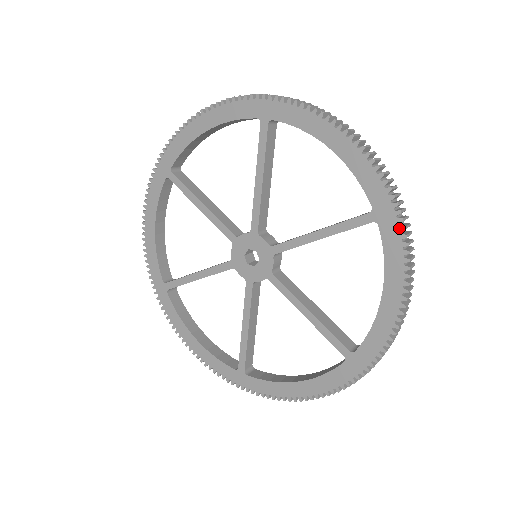
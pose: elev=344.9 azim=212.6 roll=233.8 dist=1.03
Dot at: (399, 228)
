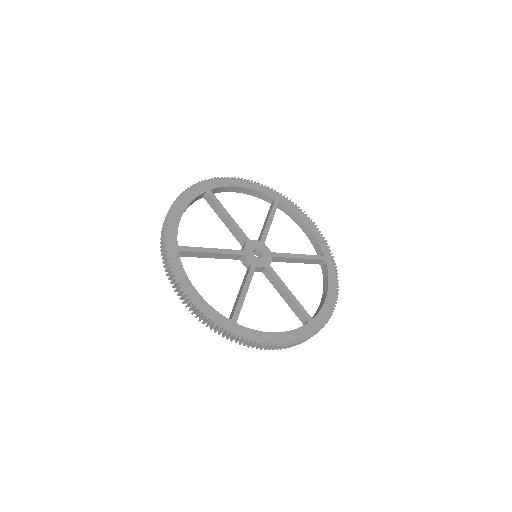
Dot at: (287, 199)
